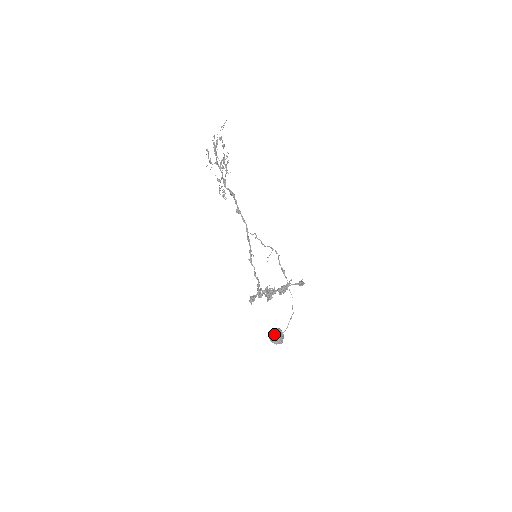
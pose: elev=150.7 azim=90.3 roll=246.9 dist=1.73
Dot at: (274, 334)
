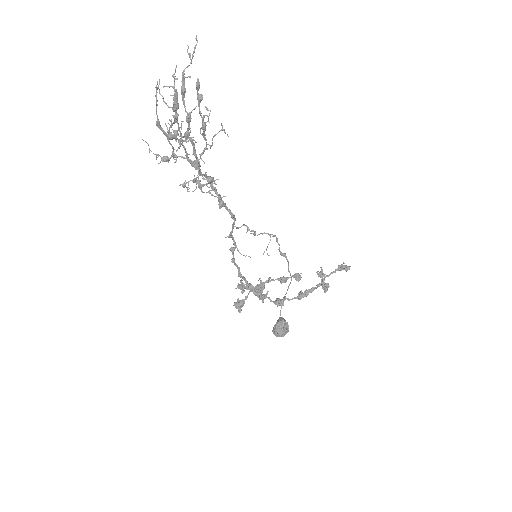
Dot at: (284, 329)
